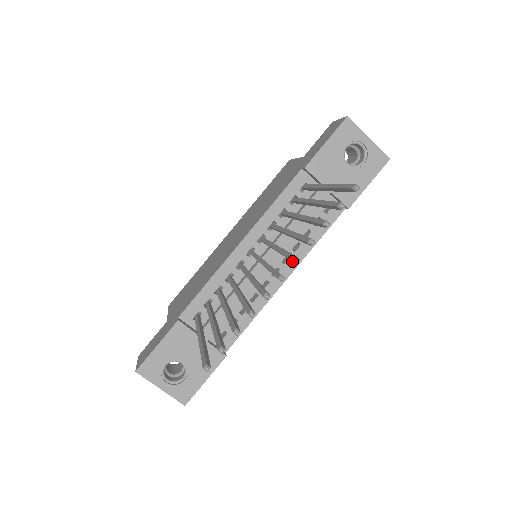
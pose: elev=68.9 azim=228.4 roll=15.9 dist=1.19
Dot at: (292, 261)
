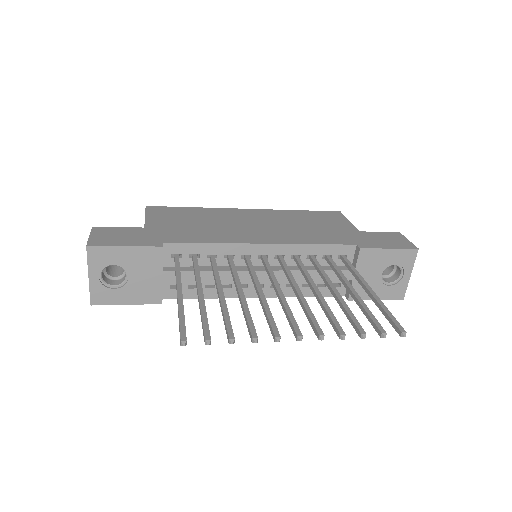
Dot at: (314, 330)
